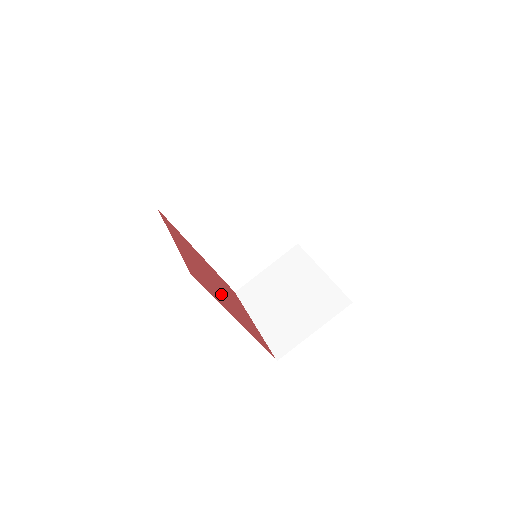
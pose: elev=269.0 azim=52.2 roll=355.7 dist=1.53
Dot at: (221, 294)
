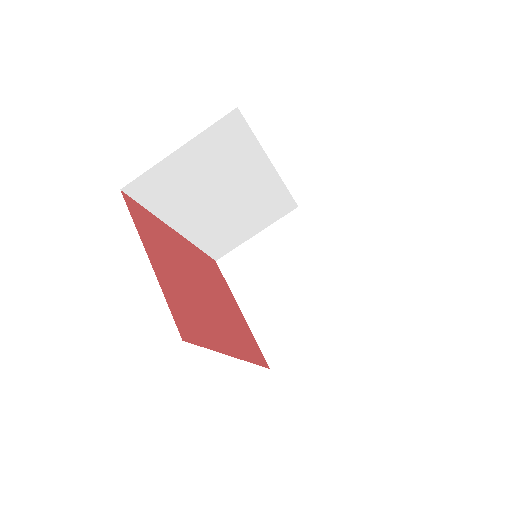
Dot at: (210, 310)
